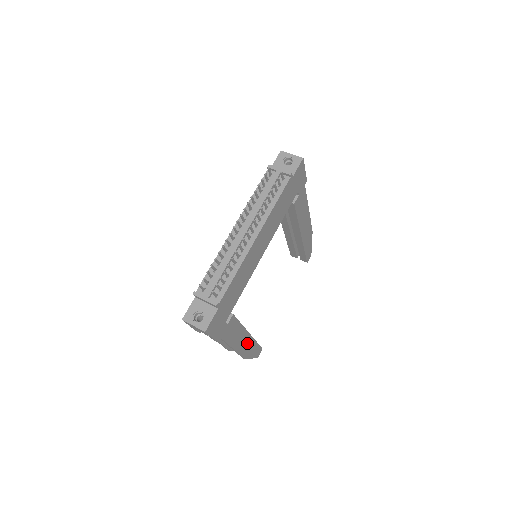
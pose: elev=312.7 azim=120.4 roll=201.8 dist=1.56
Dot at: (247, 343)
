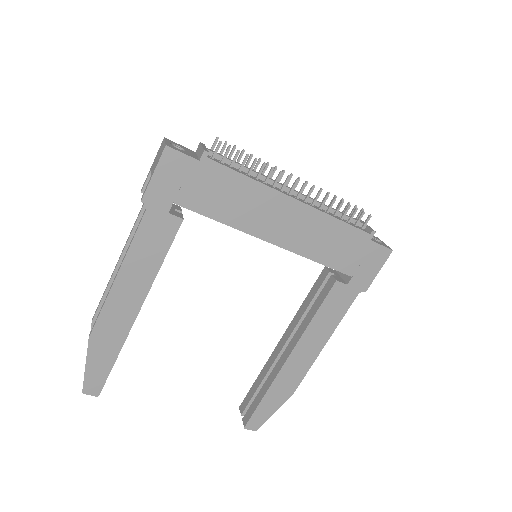
Dot at: (121, 319)
